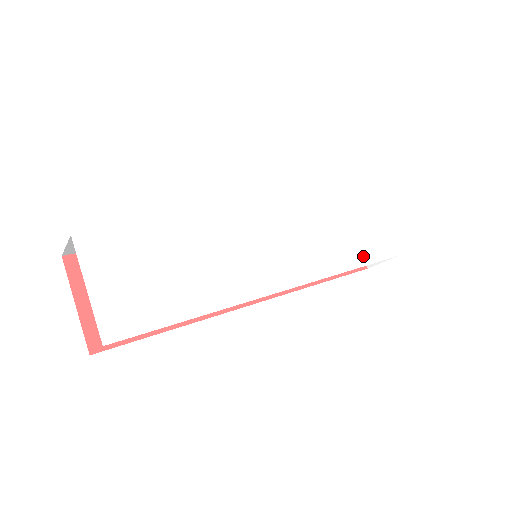
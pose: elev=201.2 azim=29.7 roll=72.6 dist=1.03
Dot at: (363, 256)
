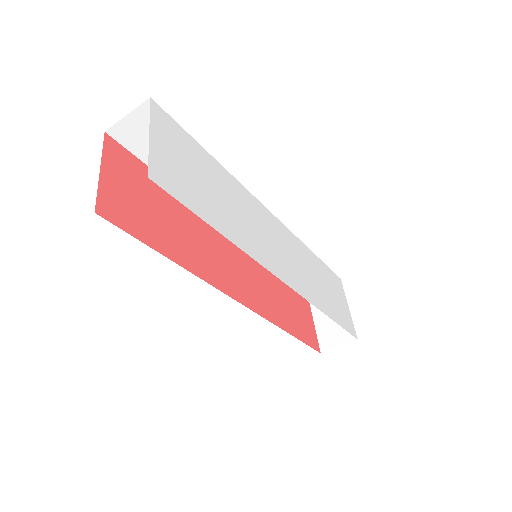
Dot at: (336, 316)
